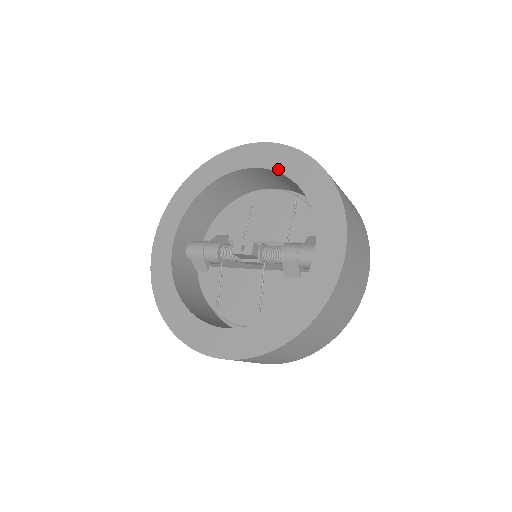
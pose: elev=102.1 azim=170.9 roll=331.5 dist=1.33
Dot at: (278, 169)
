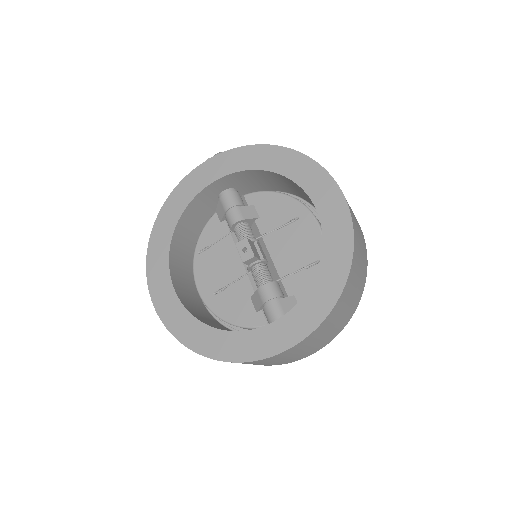
Dot at: (325, 235)
